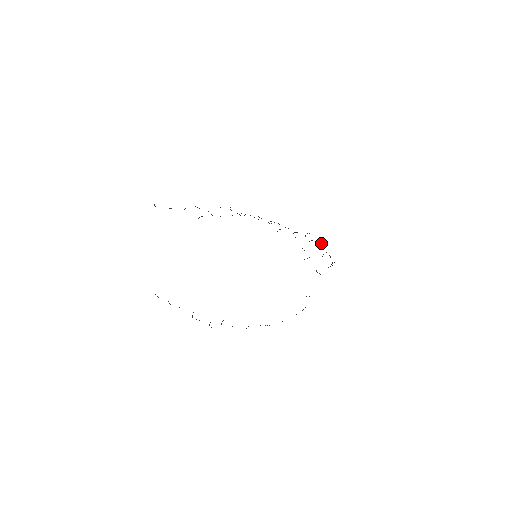
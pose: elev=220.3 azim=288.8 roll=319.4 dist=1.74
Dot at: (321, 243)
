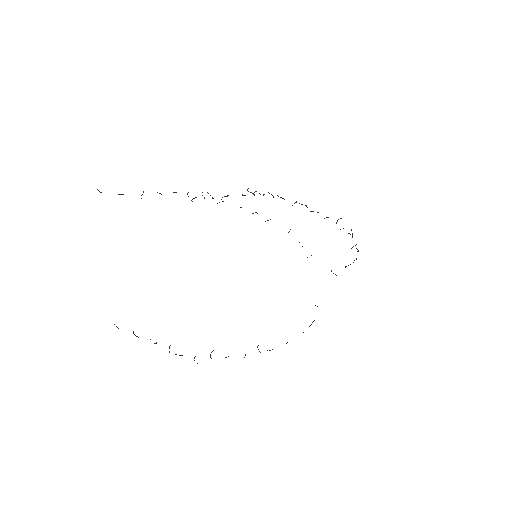
Dot at: occluded
